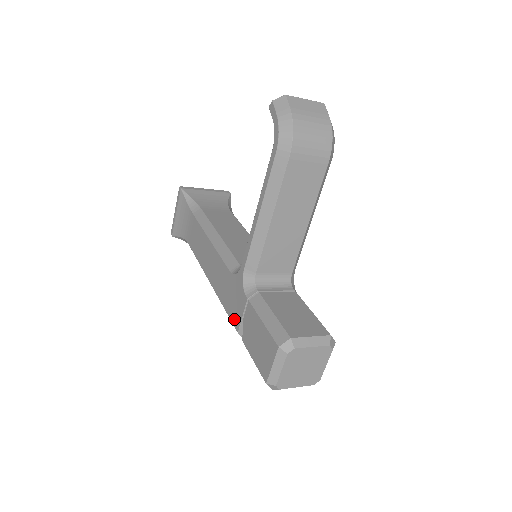
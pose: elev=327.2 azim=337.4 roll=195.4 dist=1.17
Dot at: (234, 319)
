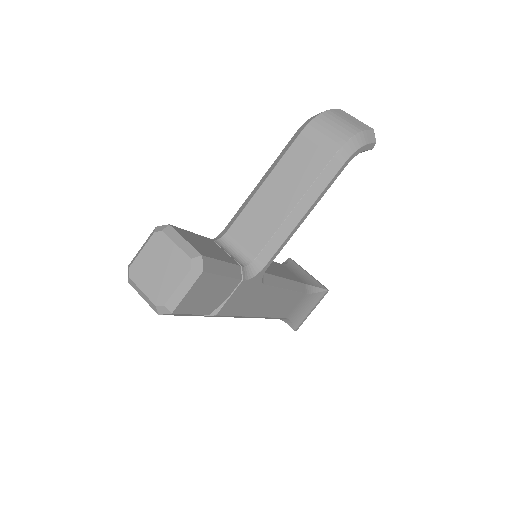
Dot at: occluded
